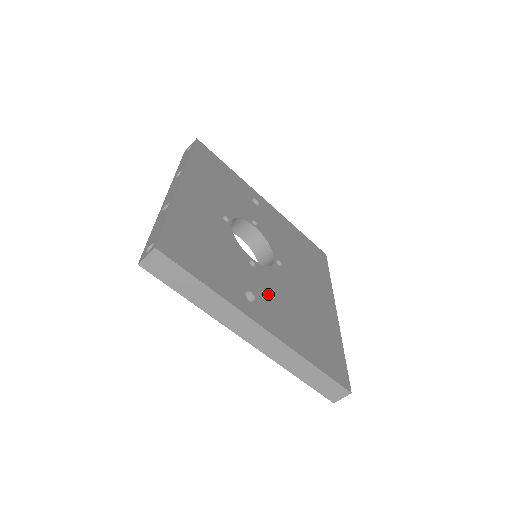
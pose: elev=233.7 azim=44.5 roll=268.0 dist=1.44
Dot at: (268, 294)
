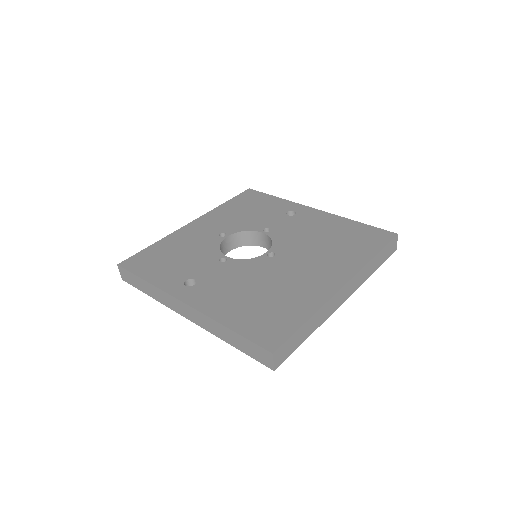
Dot at: (220, 279)
